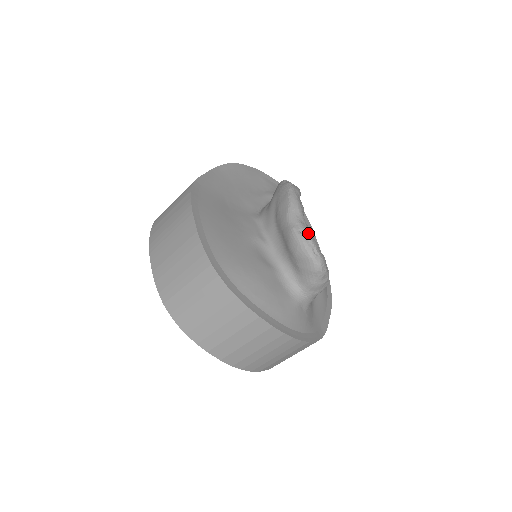
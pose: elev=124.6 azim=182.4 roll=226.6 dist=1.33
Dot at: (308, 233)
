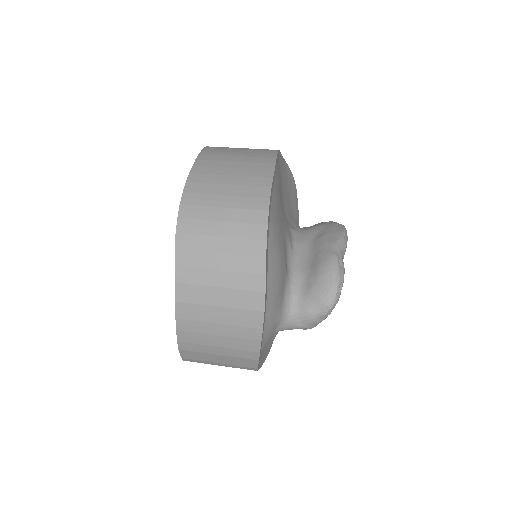
Dot at: (344, 270)
